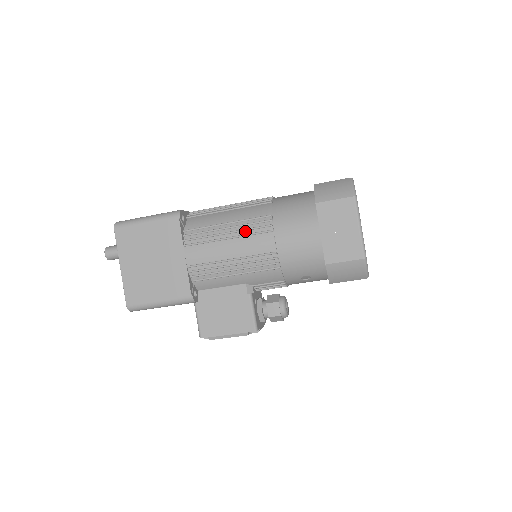
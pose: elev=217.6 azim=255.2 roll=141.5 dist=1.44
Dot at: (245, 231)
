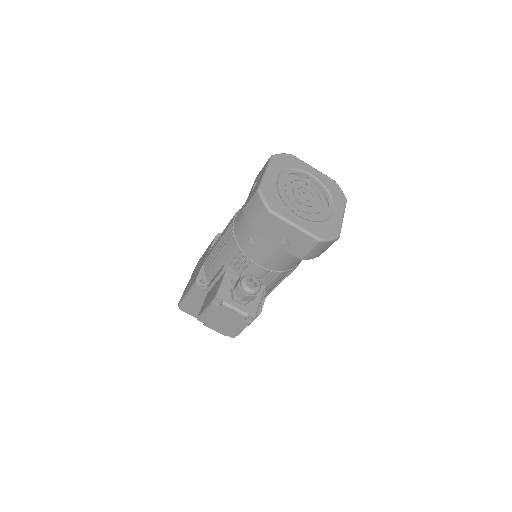
Dot at: occluded
